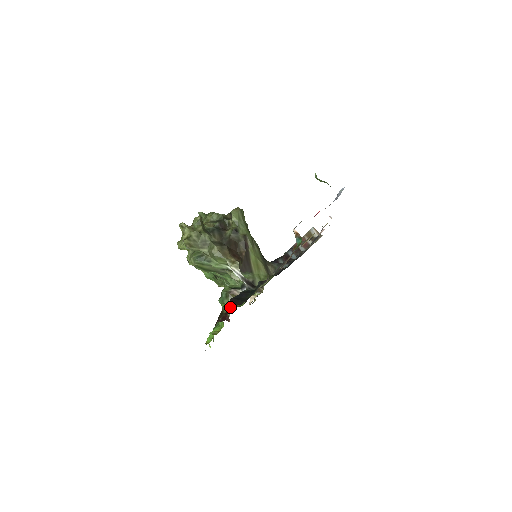
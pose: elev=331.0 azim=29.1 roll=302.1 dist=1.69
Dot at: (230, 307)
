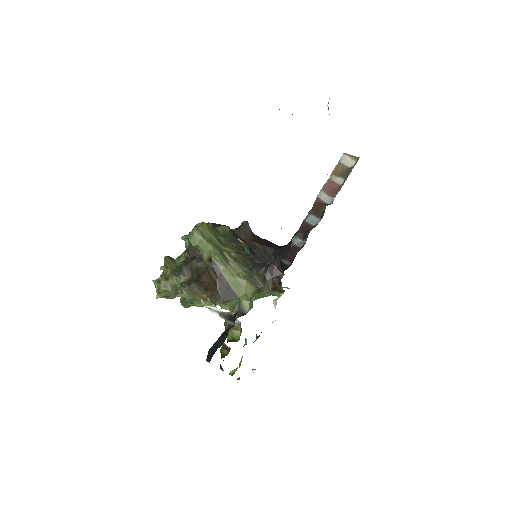
Dot at: (224, 349)
